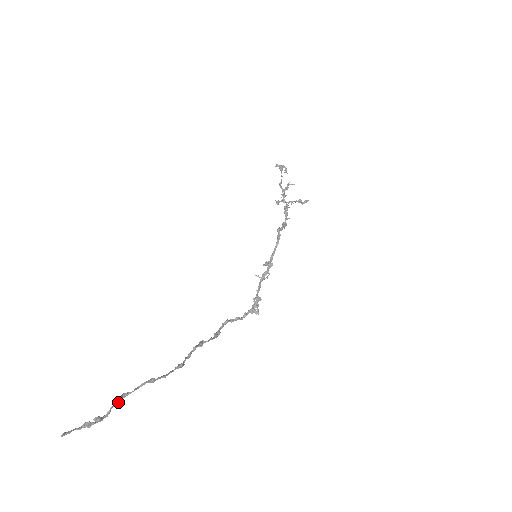
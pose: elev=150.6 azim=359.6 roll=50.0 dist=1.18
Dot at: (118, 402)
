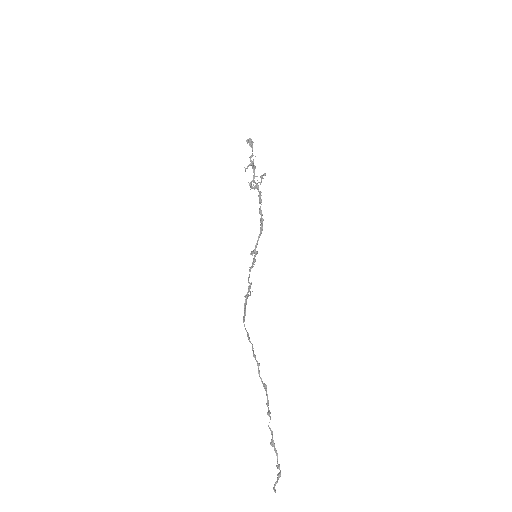
Dot at: occluded
